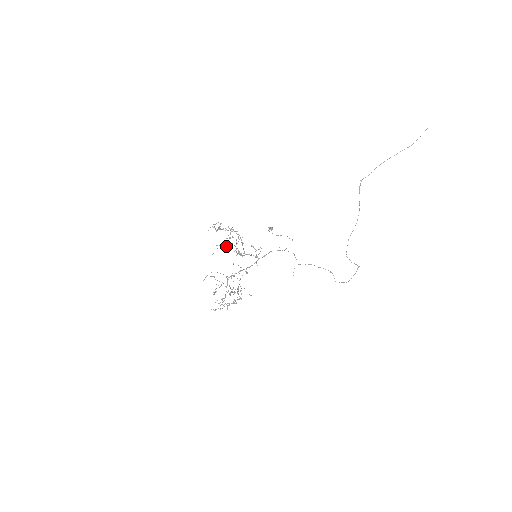
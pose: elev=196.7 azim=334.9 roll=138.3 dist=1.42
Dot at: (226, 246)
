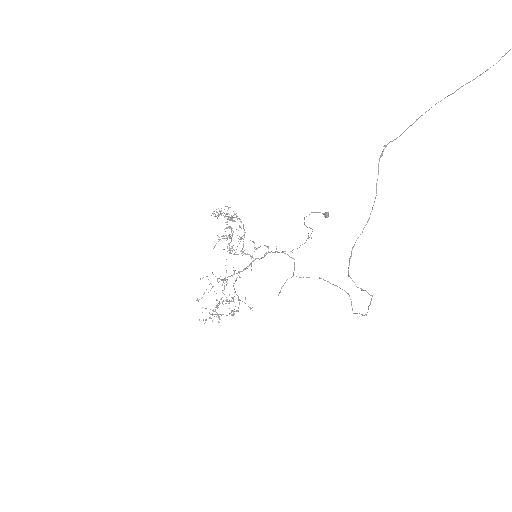
Dot at: occluded
